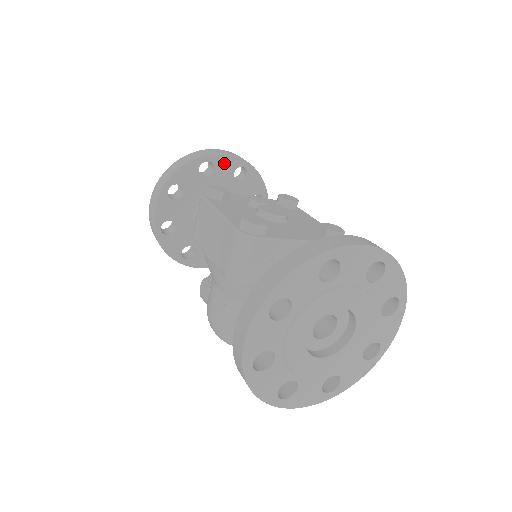
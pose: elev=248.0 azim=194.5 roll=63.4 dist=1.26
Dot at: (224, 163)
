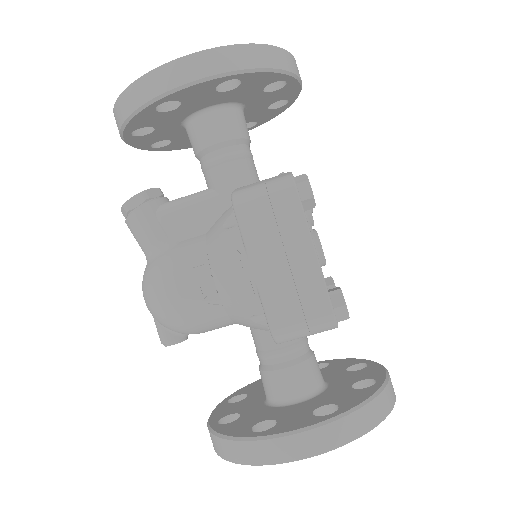
Dot at: (289, 90)
